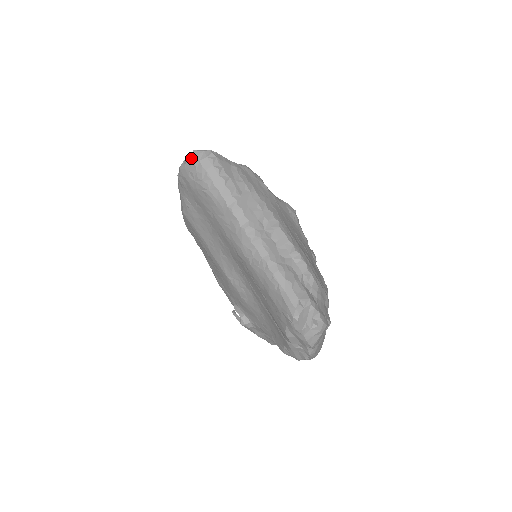
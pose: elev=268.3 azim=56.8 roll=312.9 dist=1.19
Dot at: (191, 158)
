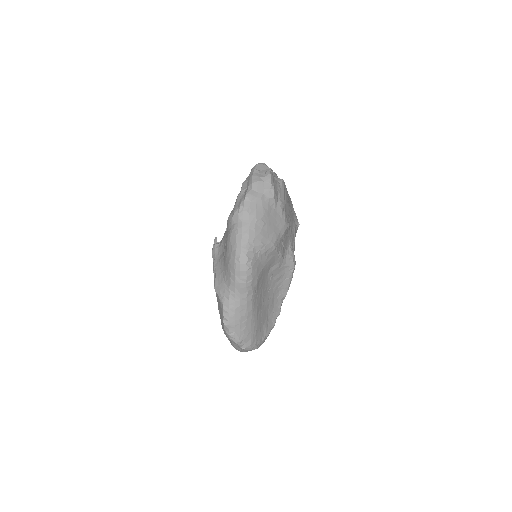
Dot at: occluded
